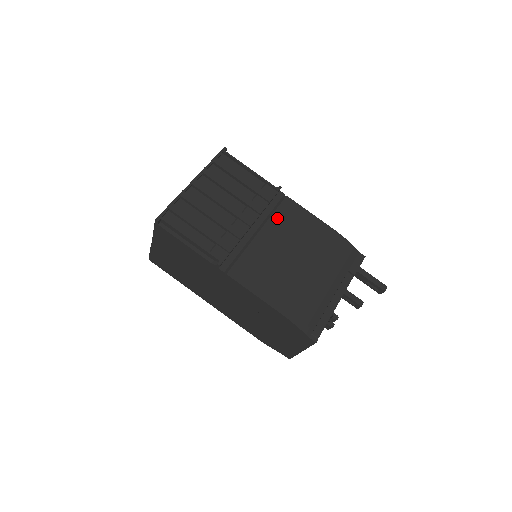
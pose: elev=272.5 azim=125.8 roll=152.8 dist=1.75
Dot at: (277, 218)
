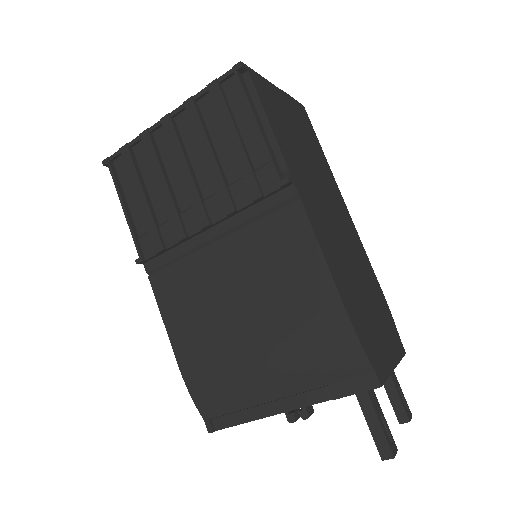
Dot at: (258, 232)
